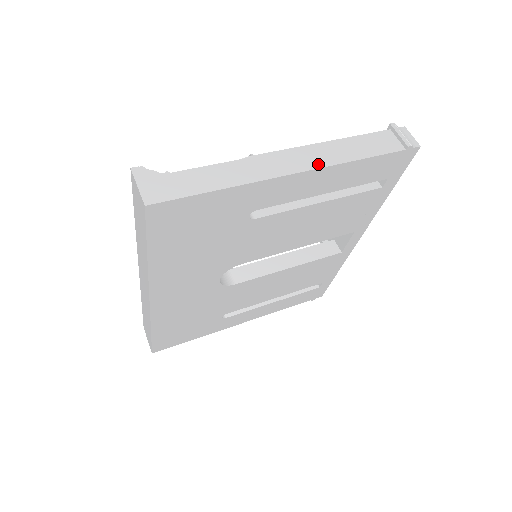
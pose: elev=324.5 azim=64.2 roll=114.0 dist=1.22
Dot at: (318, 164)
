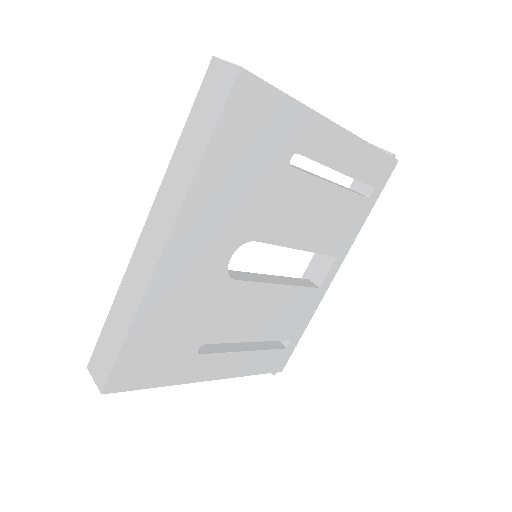
Dot at: (345, 129)
